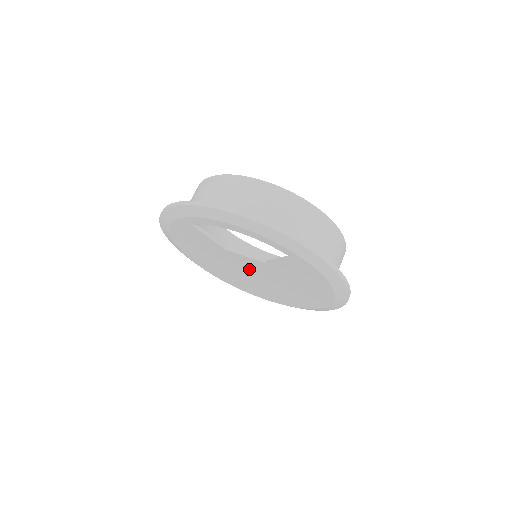
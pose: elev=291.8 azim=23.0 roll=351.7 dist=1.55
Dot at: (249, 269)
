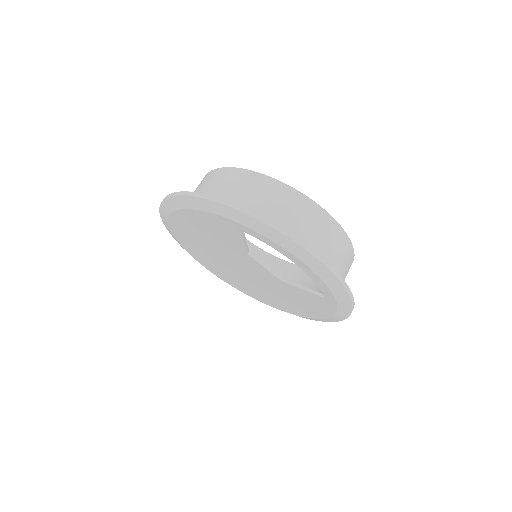
Dot at: (247, 268)
